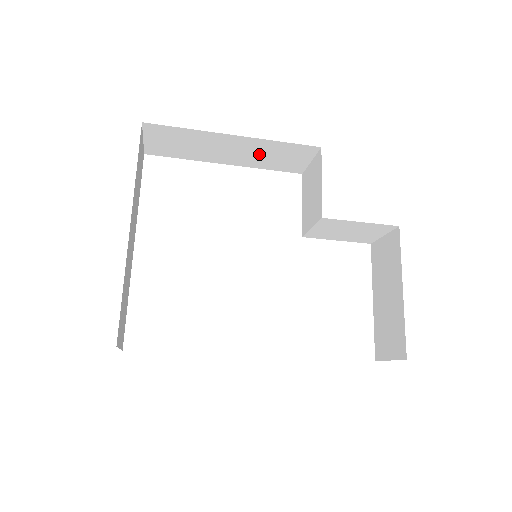
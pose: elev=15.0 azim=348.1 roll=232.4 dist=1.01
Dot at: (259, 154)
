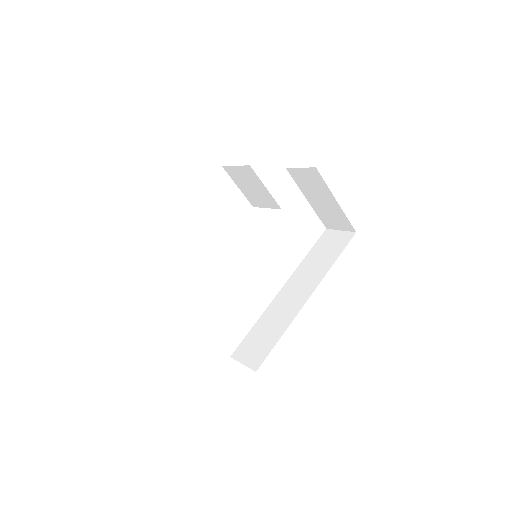
Dot at: occluded
